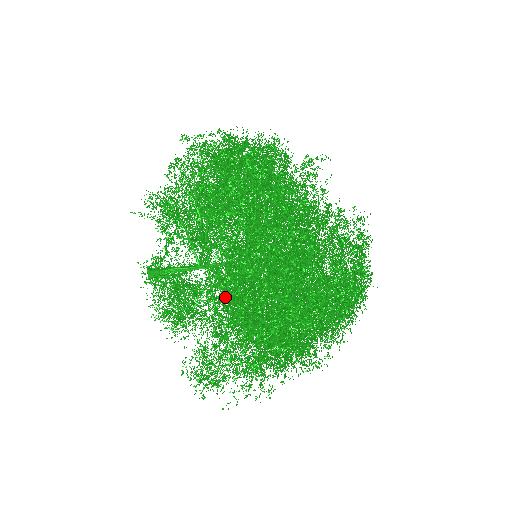
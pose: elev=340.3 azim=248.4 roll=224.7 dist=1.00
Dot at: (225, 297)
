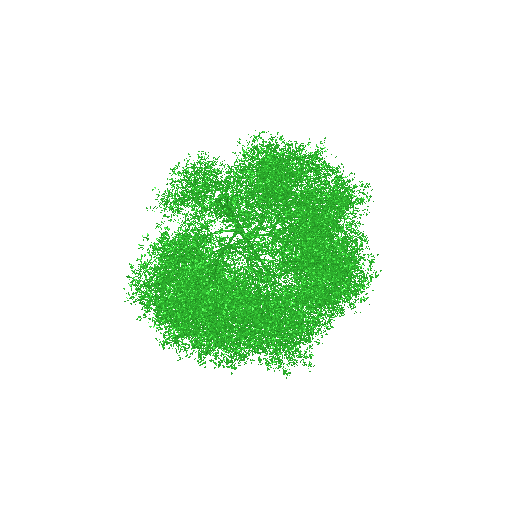
Dot at: occluded
